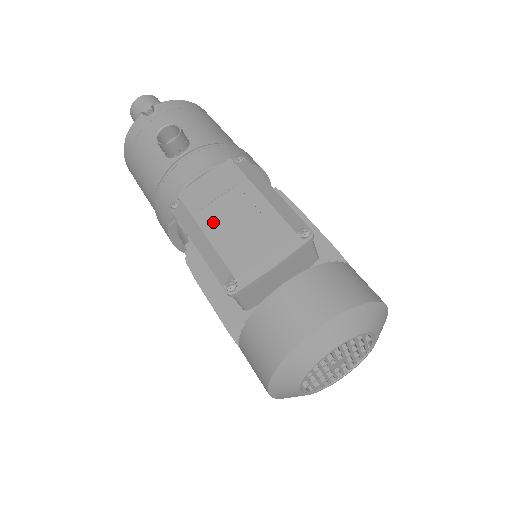
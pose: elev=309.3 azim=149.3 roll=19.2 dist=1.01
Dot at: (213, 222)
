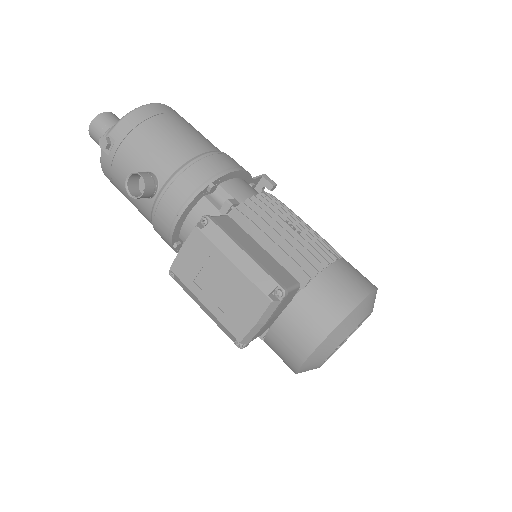
Dot at: (206, 294)
